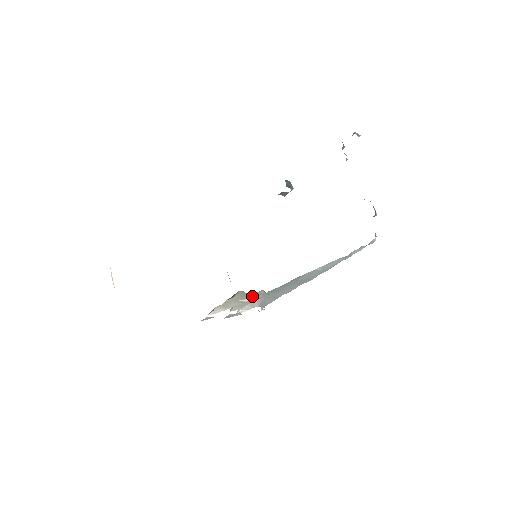
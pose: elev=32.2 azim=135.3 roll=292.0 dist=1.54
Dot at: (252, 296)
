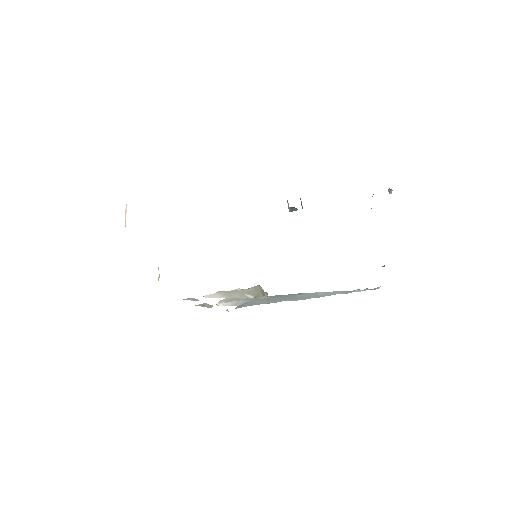
Dot at: (261, 295)
